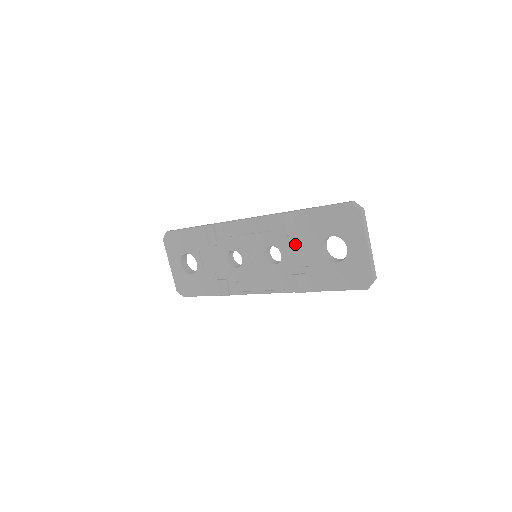
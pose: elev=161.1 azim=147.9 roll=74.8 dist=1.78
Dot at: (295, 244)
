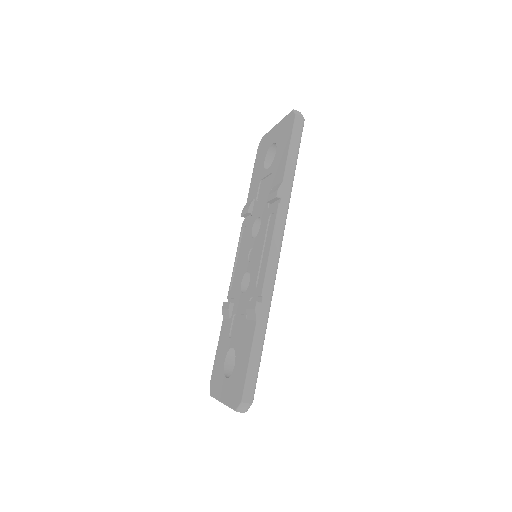
Dot at: (259, 201)
